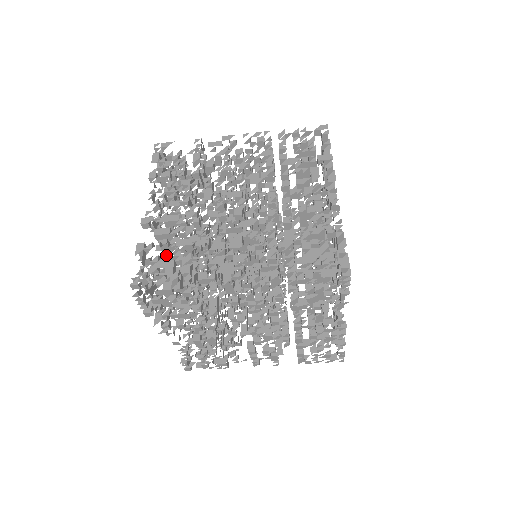
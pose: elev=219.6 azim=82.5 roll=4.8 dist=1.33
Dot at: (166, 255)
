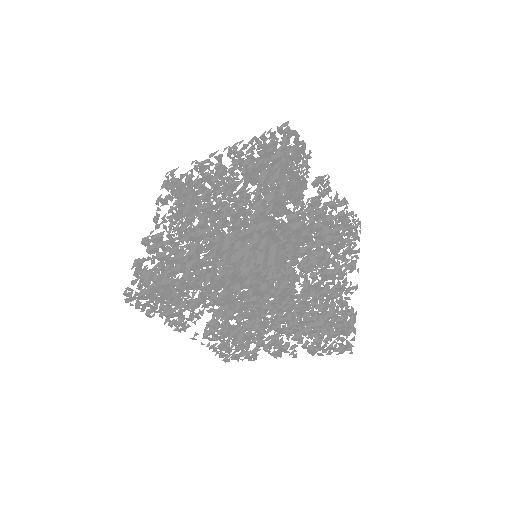
Dot at: occluded
